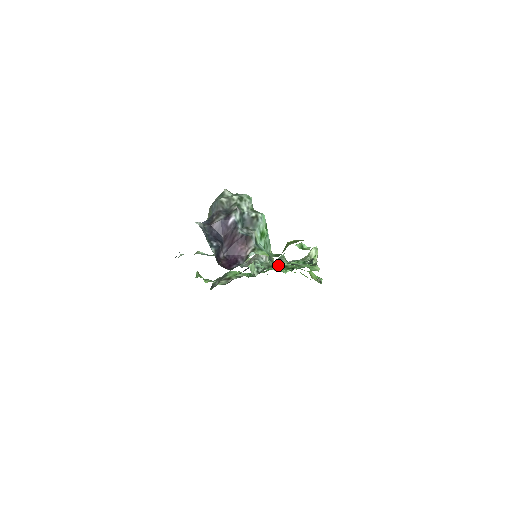
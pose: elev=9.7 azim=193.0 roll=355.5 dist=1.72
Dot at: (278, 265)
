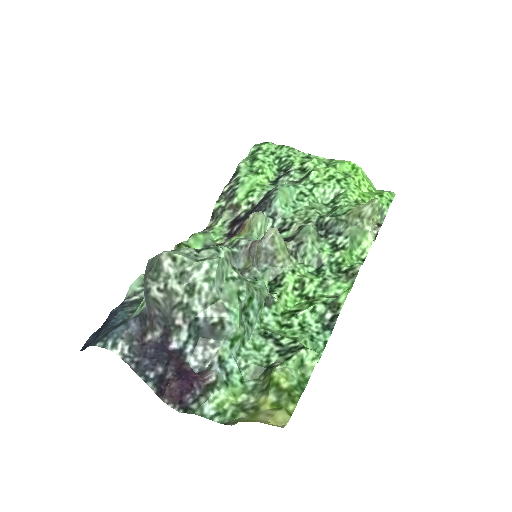
Dot at: (289, 280)
